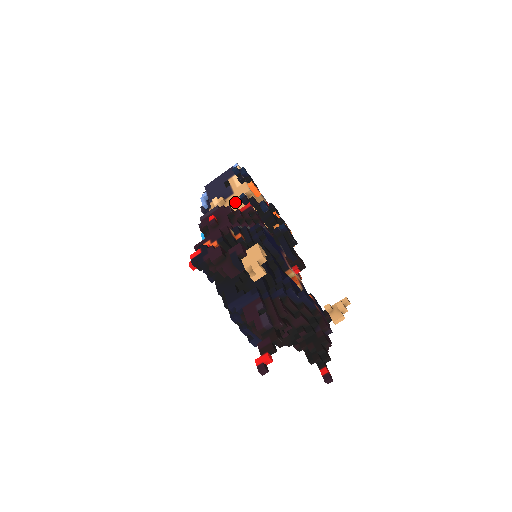
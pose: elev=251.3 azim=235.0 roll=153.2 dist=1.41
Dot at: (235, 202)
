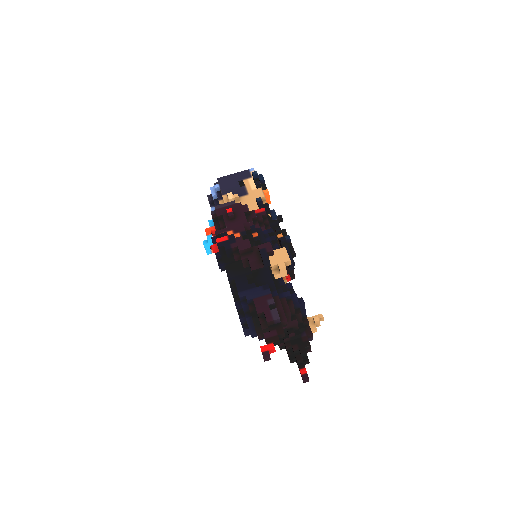
Dot at: (249, 203)
